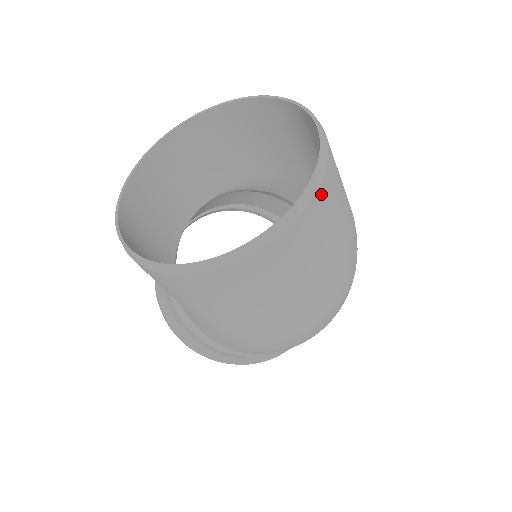
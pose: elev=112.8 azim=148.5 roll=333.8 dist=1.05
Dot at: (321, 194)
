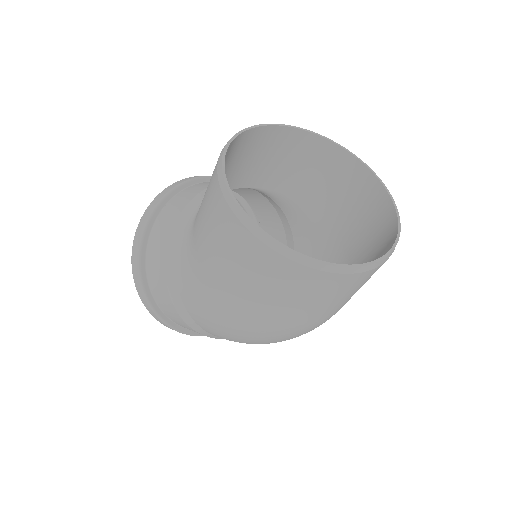
Dot at: (380, 266)
